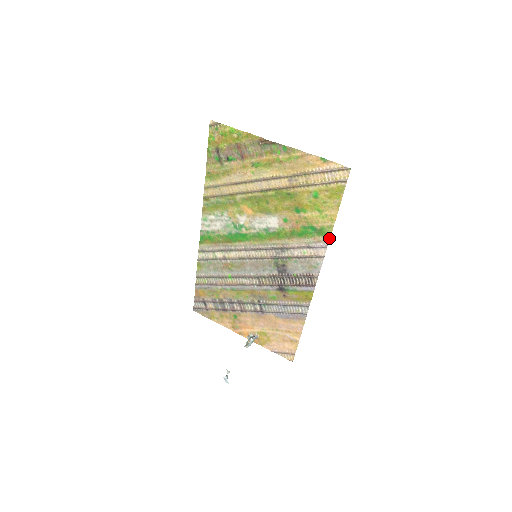
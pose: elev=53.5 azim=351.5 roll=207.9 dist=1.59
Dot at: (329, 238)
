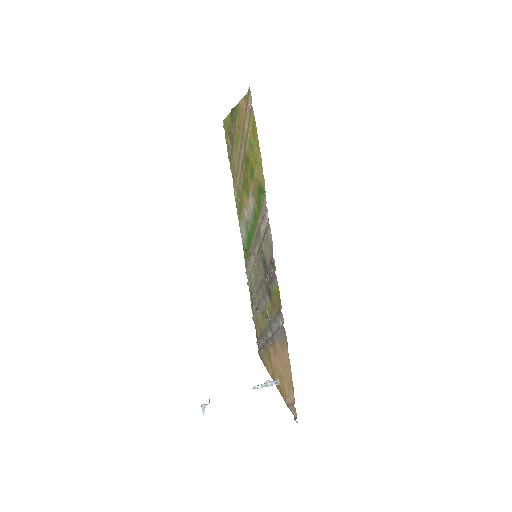
Dot at: (265, 194)
